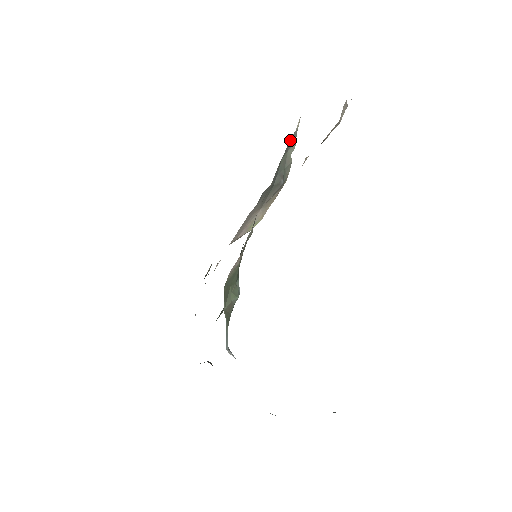
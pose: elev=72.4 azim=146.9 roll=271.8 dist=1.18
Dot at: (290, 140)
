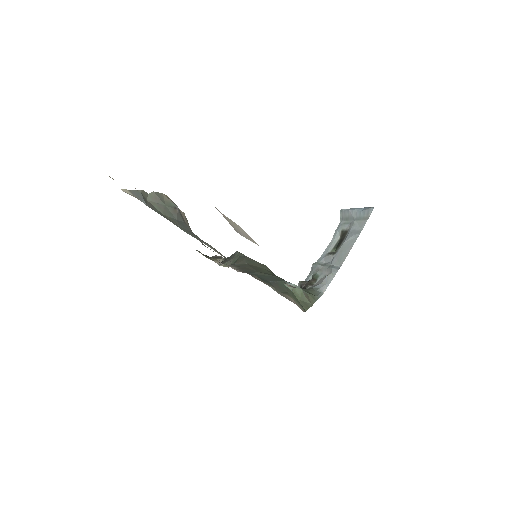
Dot at: (146, 205)
